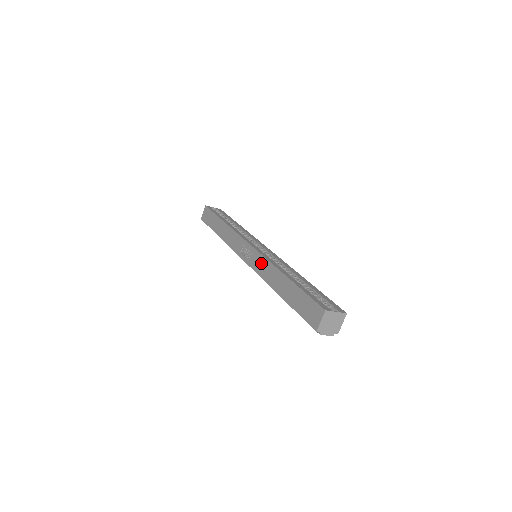
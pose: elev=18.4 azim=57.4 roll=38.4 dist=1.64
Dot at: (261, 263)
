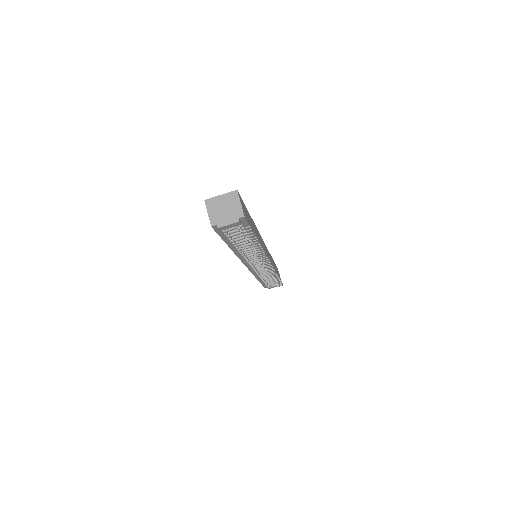
Dot at: occluded
